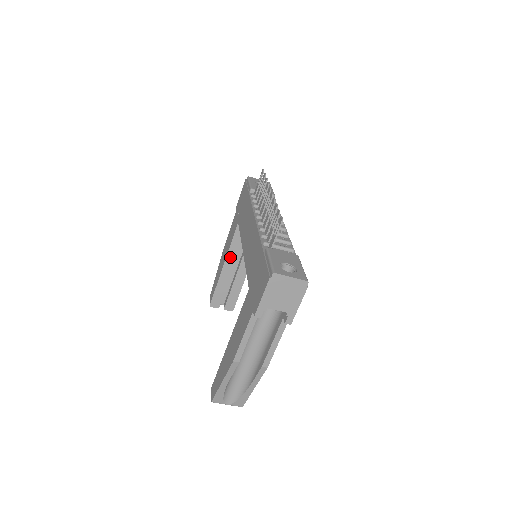
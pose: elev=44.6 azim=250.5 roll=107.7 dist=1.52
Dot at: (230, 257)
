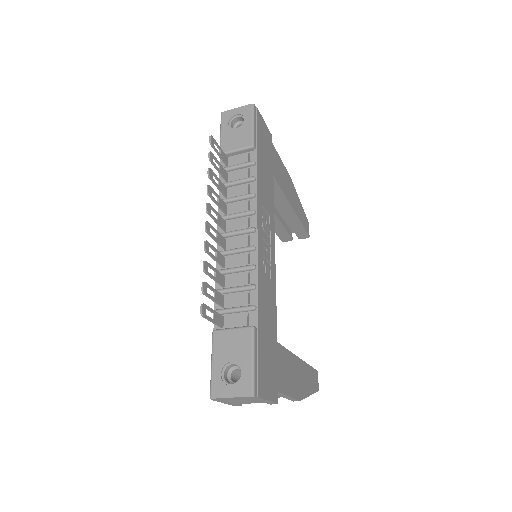
Dot at: occluded
